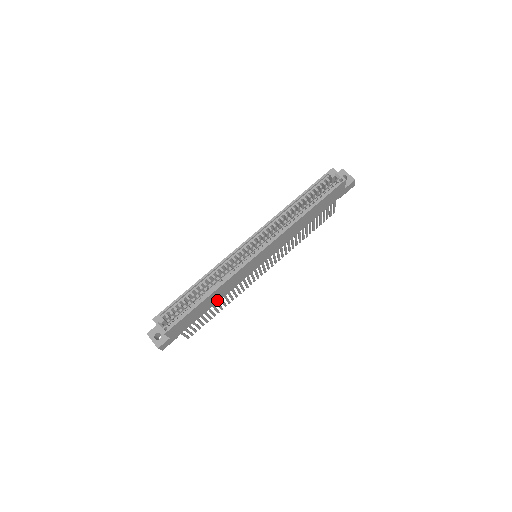
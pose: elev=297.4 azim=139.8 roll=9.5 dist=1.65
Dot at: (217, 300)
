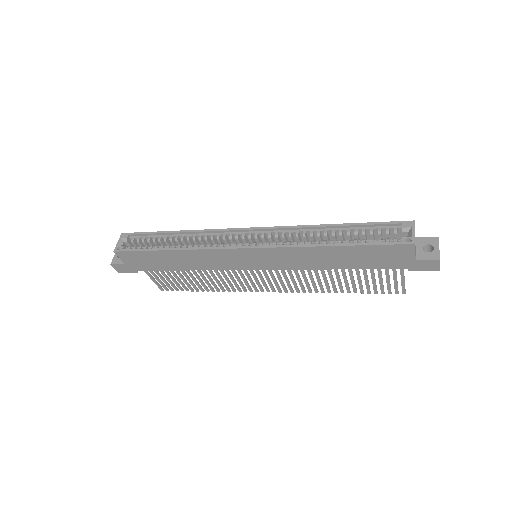
Dot at: (188, 267)
